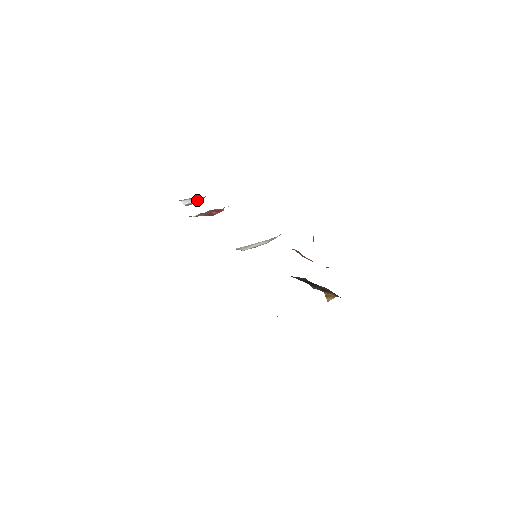
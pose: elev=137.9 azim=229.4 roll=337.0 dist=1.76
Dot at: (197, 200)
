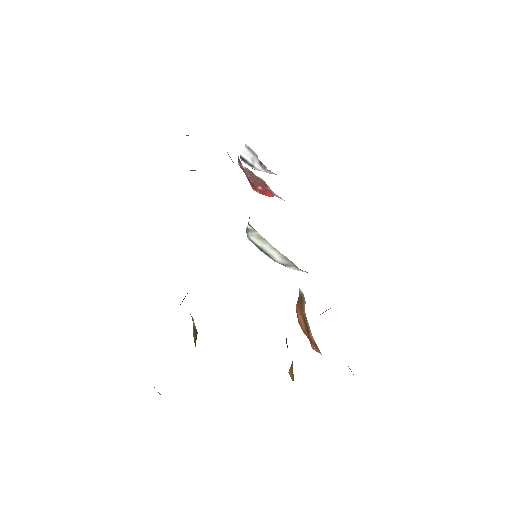
Dot at: (257, 165)
